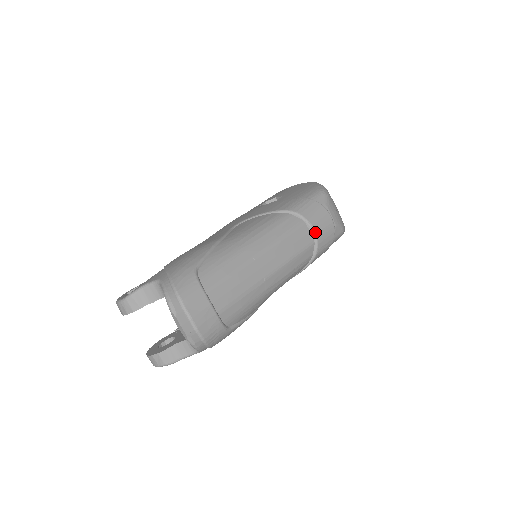
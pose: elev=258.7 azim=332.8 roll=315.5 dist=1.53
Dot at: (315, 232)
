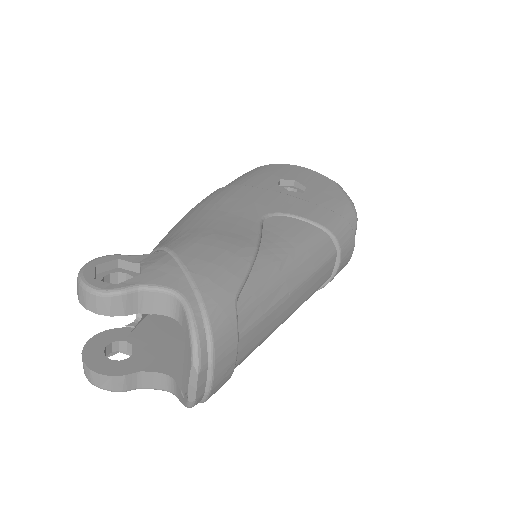
Dot at: (338, 268)
